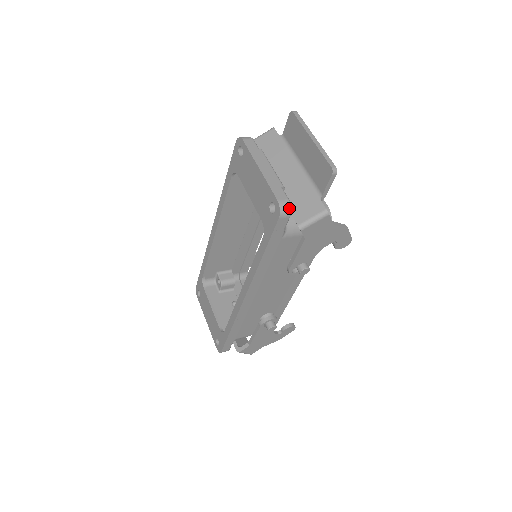
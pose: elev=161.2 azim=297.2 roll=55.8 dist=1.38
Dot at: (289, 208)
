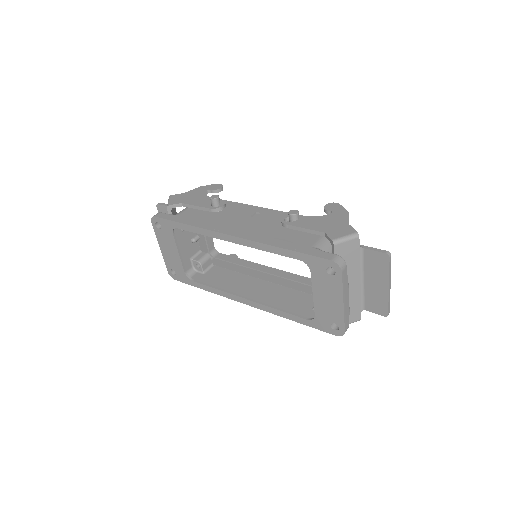
Dot at: occluded
